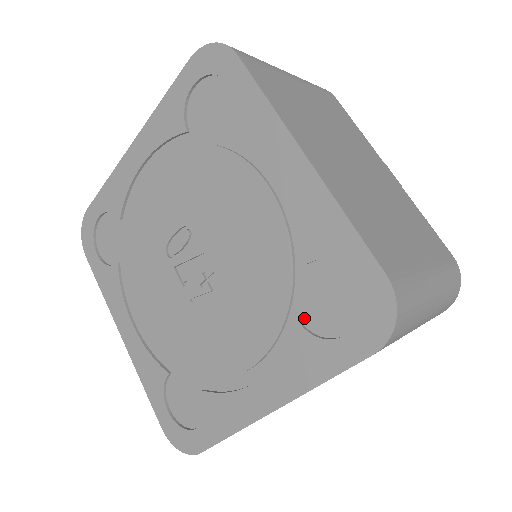
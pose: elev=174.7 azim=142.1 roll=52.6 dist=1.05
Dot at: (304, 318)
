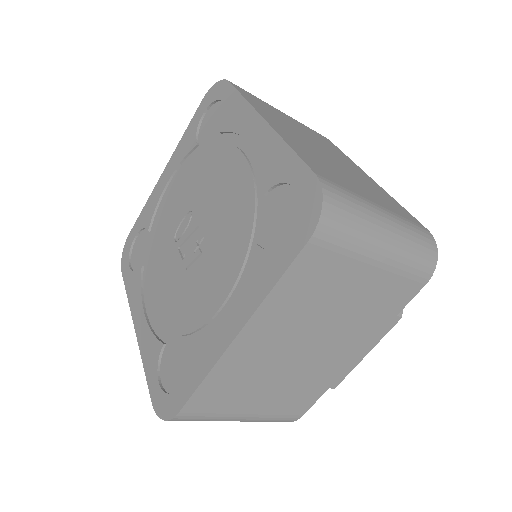
Dot at: (262, 241)
